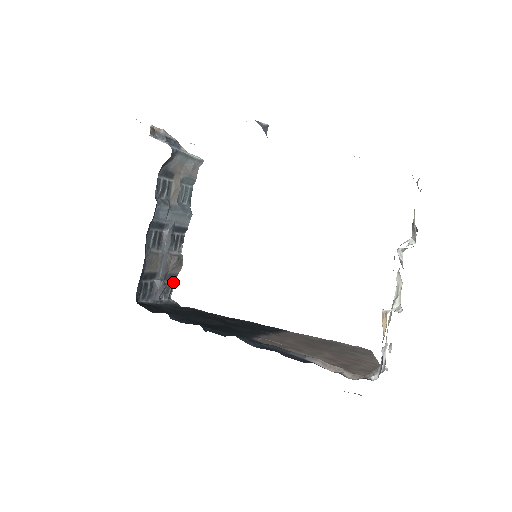
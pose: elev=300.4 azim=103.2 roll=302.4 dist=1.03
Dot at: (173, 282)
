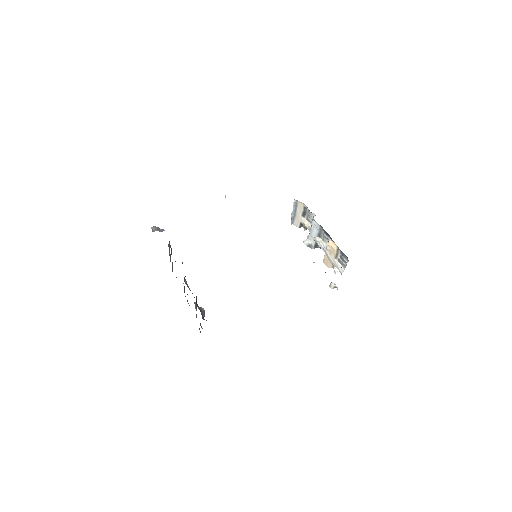
Dot at: occluded
